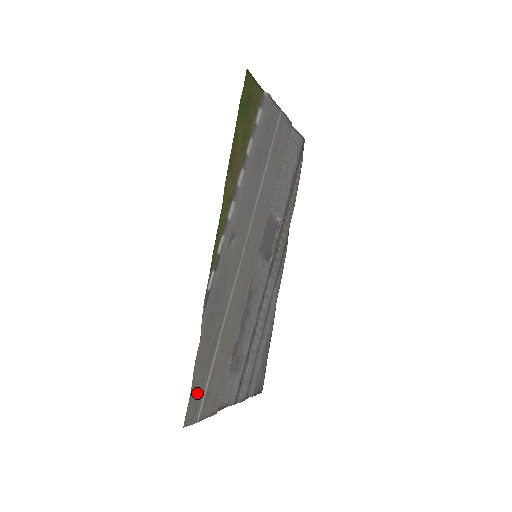
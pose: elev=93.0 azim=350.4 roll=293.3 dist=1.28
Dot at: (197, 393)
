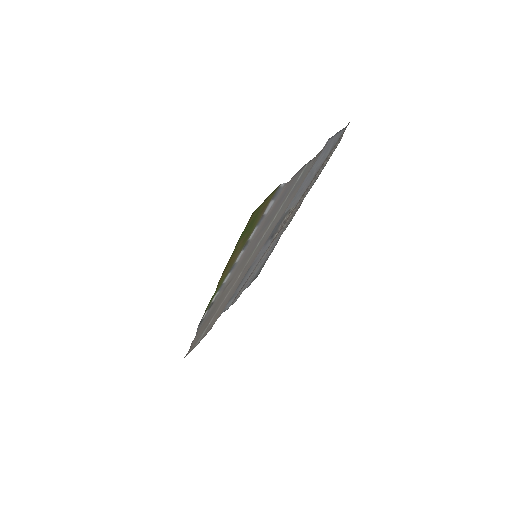
Dot at: (194, 344)
